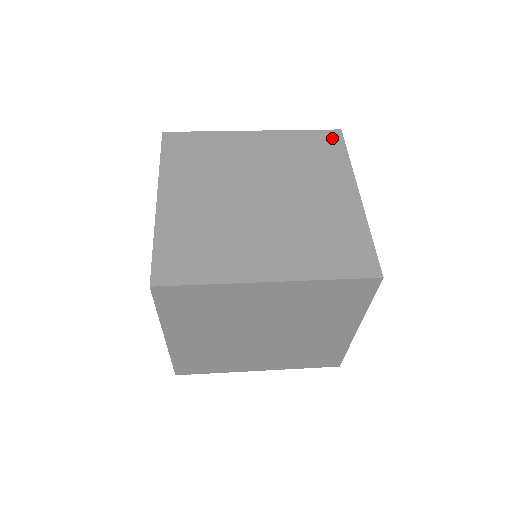
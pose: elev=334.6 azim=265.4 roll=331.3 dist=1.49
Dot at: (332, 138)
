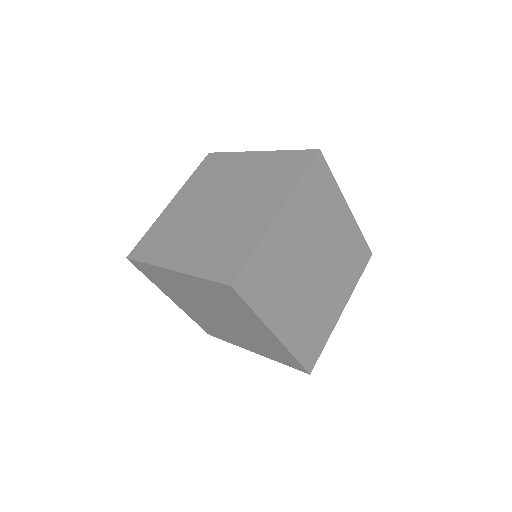
Dot at: (305, 158)
